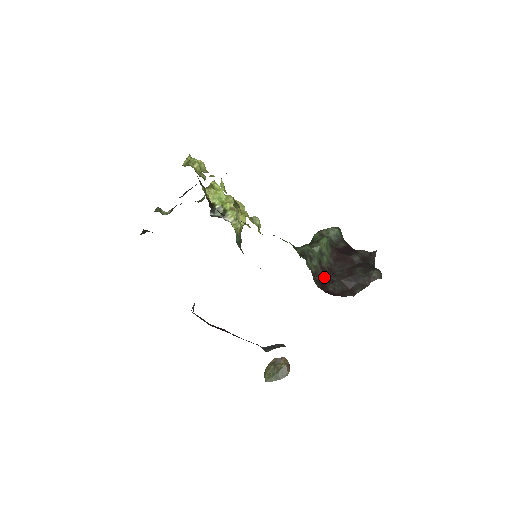
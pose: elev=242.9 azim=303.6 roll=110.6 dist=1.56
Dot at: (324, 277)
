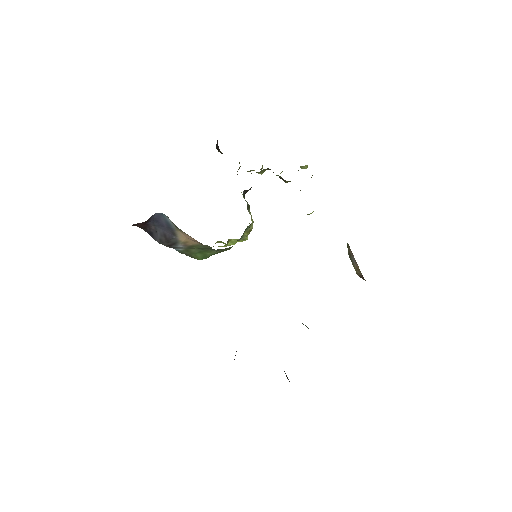
Dot at: occluded
